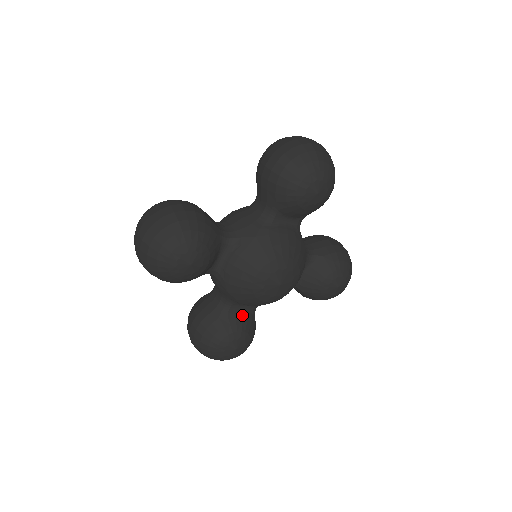
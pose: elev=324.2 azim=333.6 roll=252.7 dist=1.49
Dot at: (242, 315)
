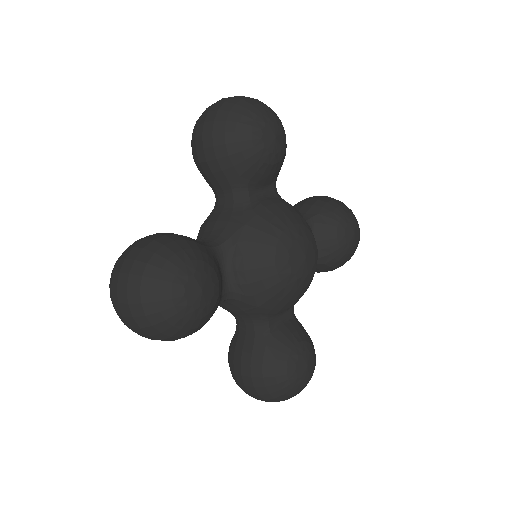
Dot at: (221, 277)
